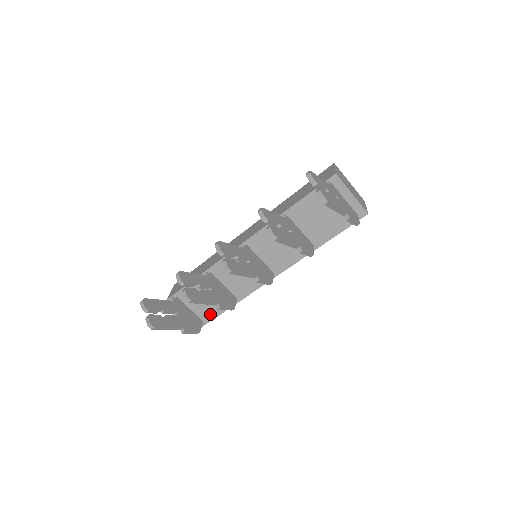
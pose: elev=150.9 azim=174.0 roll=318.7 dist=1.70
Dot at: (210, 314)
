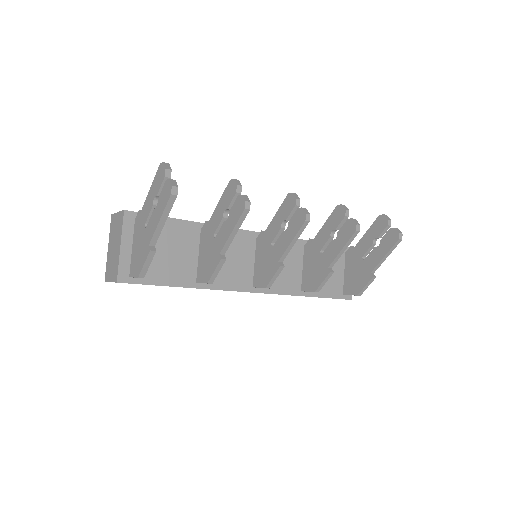
Dot at: (153, 275)
